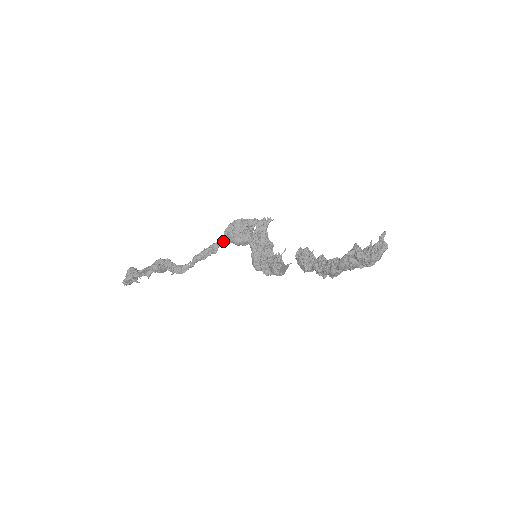
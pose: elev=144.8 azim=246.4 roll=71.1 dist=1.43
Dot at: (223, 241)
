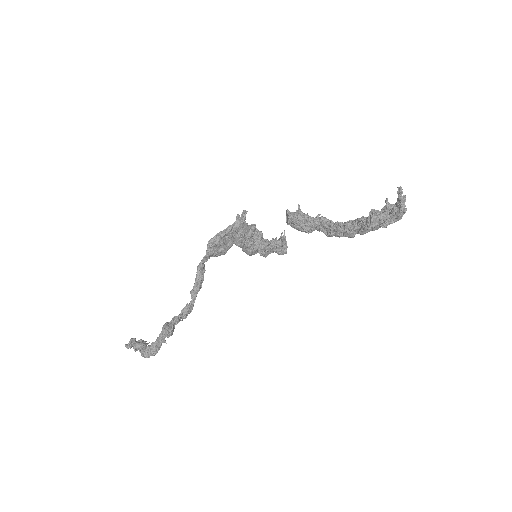
Dot at: (206, 260)
